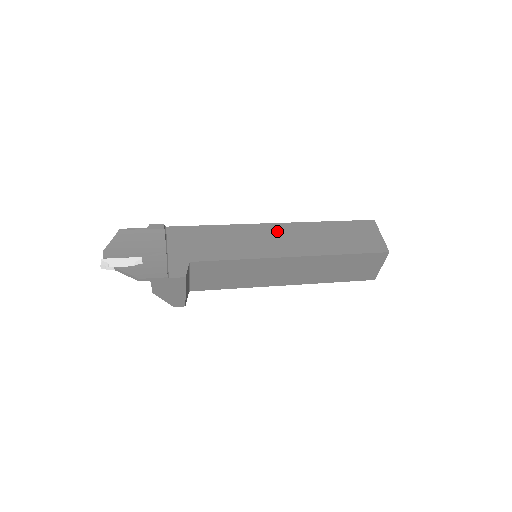
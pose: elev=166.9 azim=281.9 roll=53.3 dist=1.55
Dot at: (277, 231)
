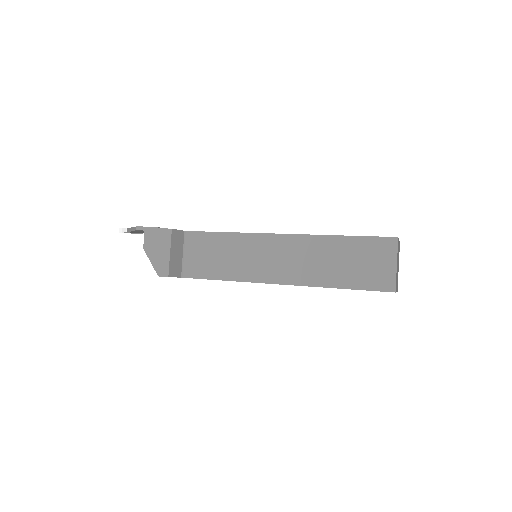
Dot at: occluded
